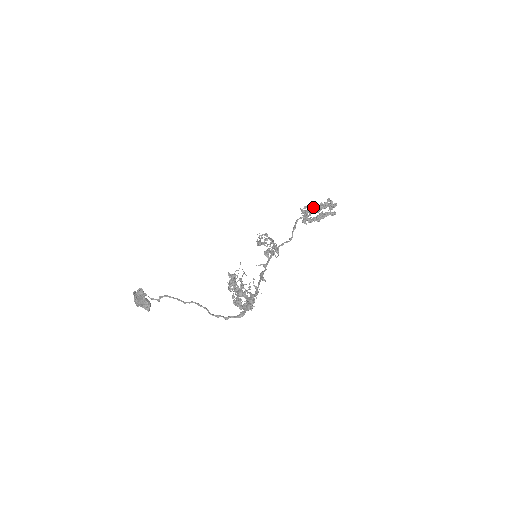
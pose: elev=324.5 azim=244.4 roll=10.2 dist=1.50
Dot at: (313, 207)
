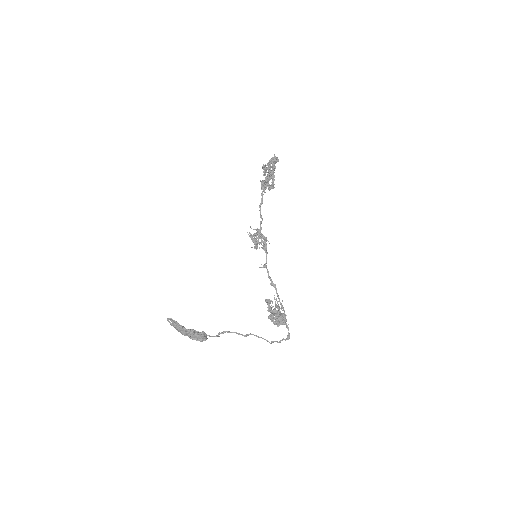
Dot at: (267, 169)
